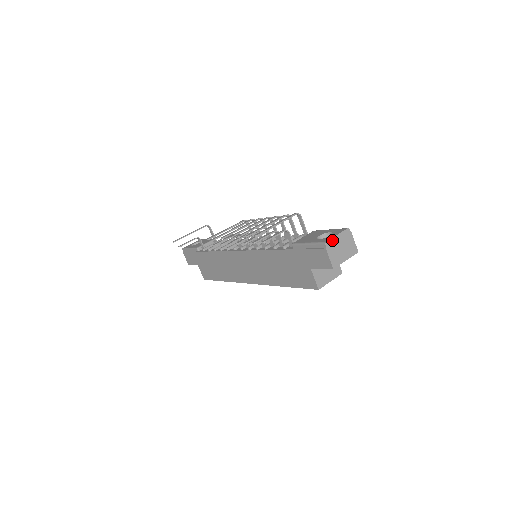
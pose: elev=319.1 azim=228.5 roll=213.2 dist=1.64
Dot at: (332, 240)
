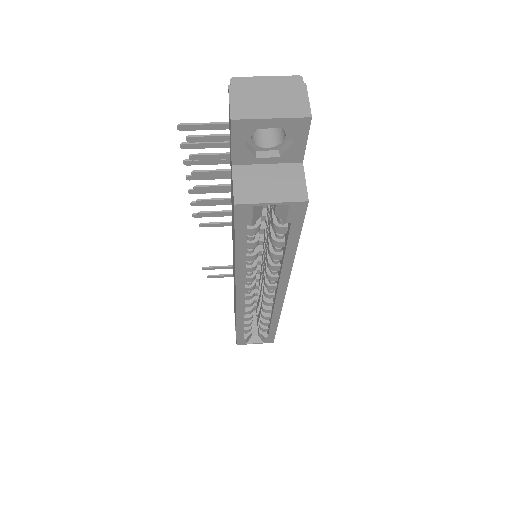
Dot at: (250, 80)
